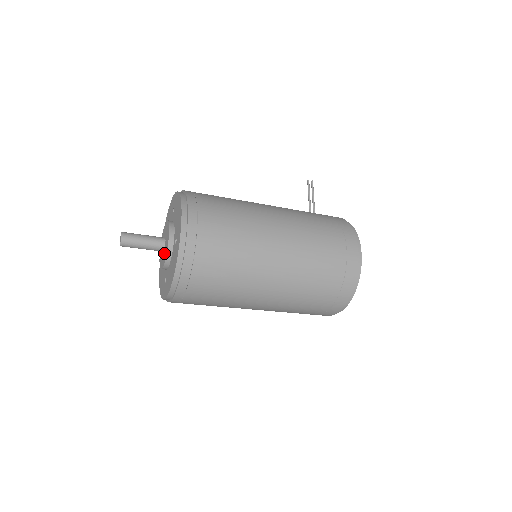
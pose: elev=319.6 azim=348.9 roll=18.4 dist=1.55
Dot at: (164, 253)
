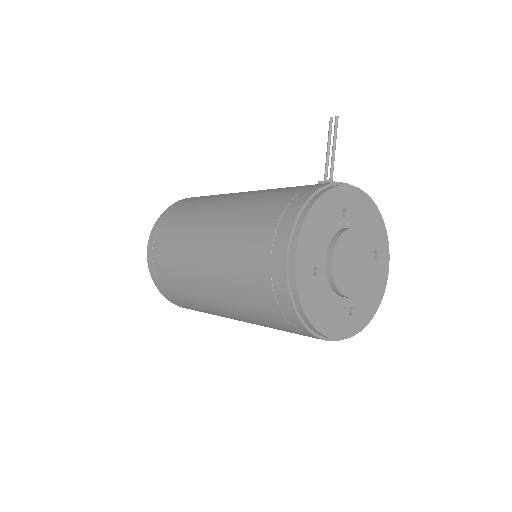
Dot at: occluded
